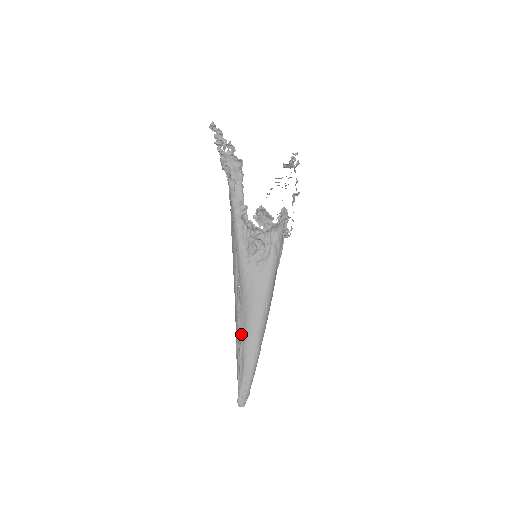
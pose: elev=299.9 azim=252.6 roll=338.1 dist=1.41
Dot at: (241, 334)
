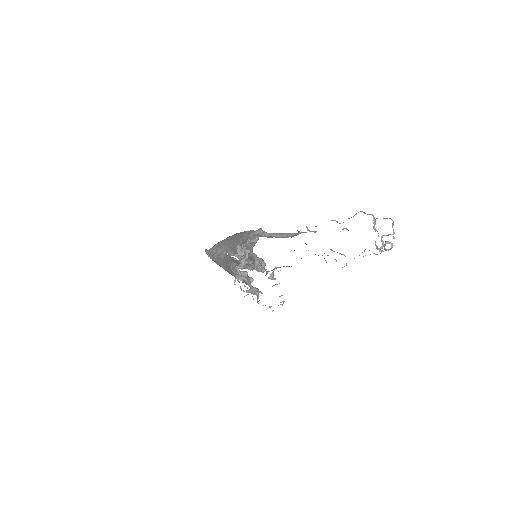
Dot at: (217, 256)
